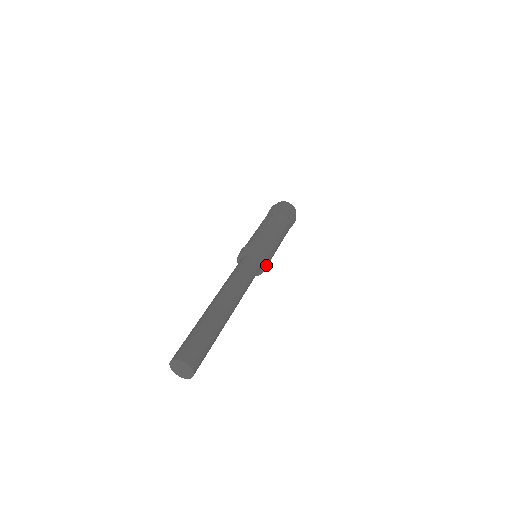
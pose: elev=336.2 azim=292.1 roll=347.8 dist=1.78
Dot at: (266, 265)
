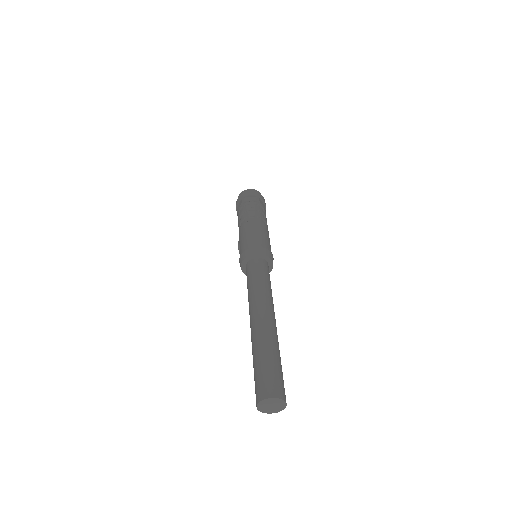
Dot at: occluded
